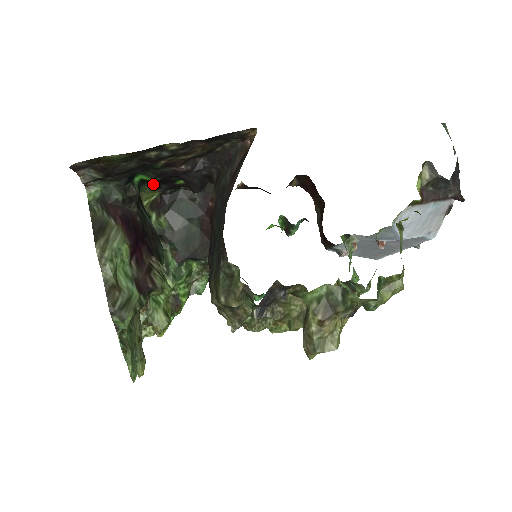
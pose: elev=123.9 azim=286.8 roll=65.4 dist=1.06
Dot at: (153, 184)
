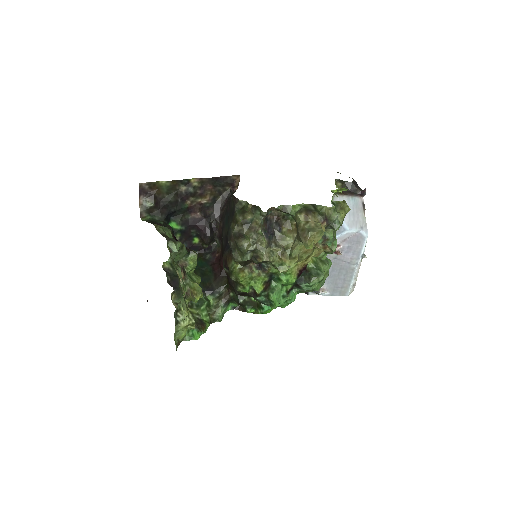
Dot at: (179, 238)
